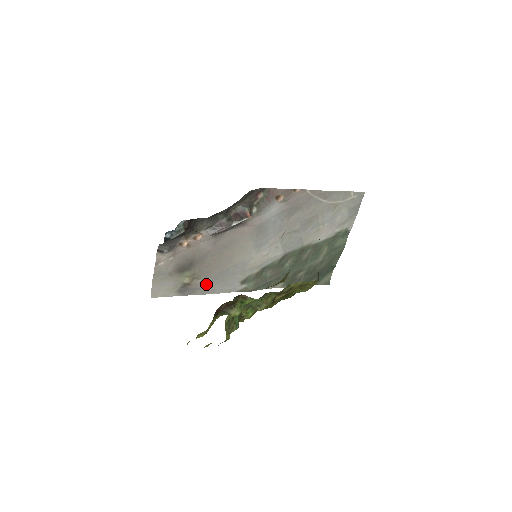
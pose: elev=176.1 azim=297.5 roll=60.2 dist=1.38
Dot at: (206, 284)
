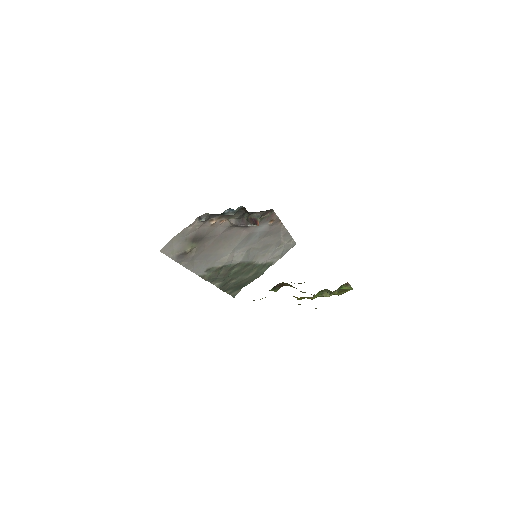
Dot at: (192, 259)
